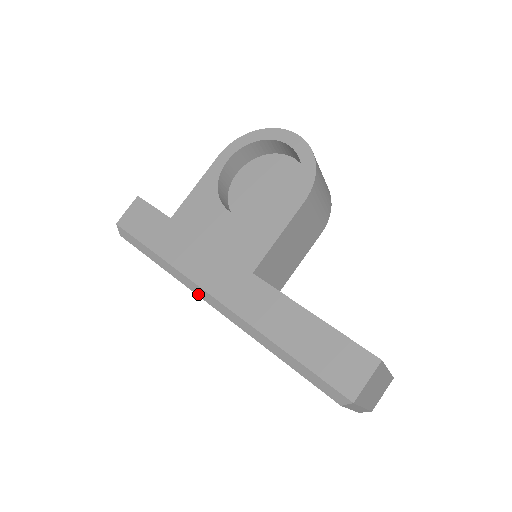
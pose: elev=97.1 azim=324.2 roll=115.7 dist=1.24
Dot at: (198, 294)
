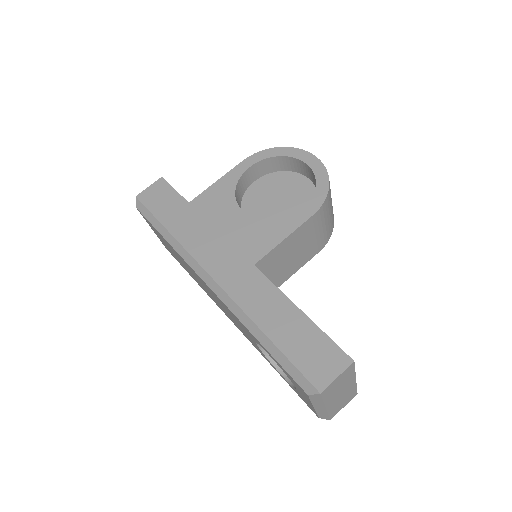
Dot at: (198, 273)
